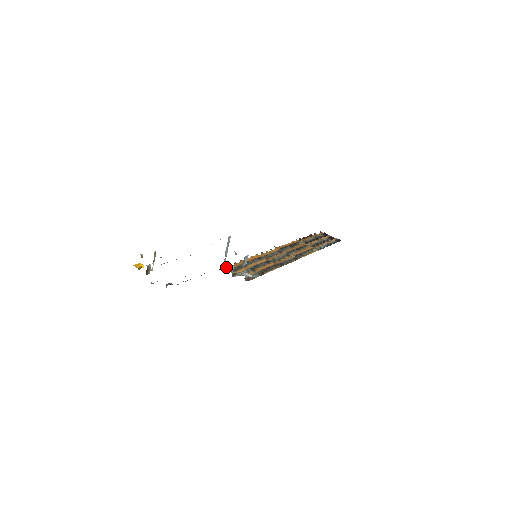
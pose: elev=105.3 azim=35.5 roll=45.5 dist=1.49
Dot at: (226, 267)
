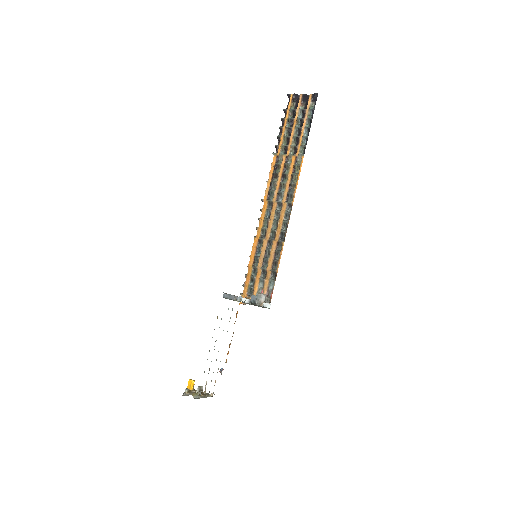
Dot at: (243, 293)
